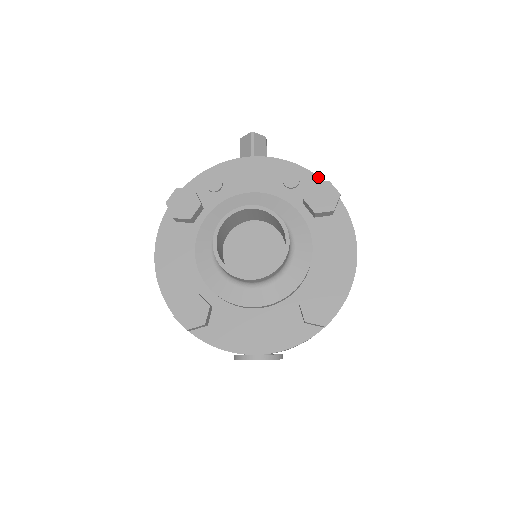
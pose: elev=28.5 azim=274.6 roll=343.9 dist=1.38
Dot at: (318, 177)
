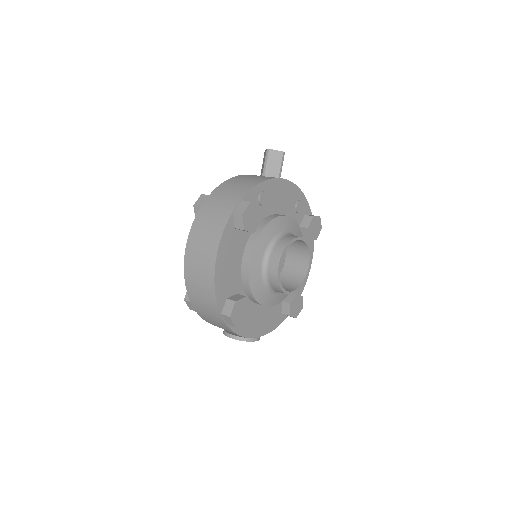
Dot at: occluded
